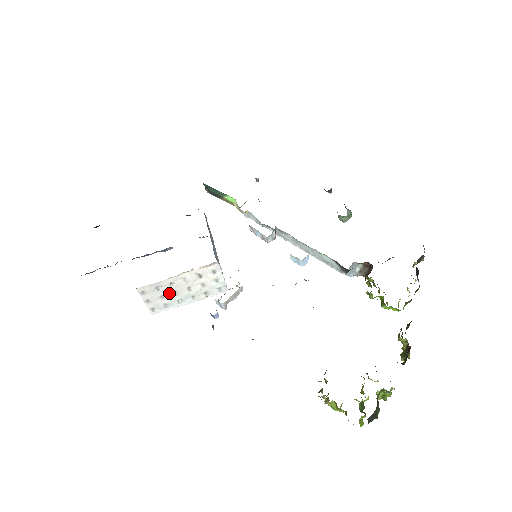
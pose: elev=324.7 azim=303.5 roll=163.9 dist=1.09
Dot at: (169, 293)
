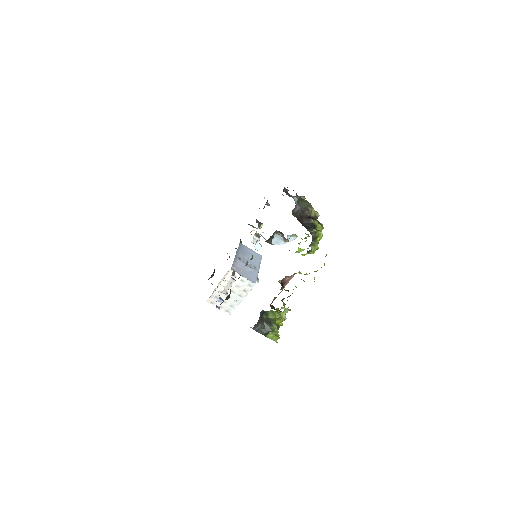
Dot at: (225, 298)
